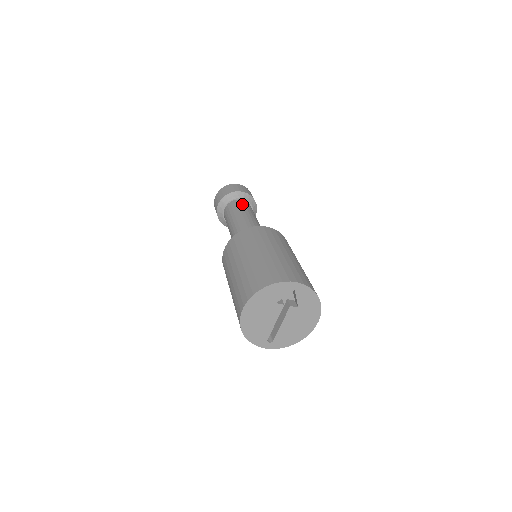
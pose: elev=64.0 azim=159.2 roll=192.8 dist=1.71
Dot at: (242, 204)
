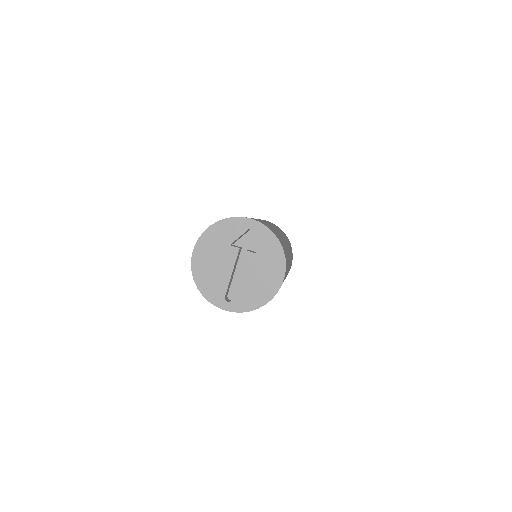
Dot at: occluded
